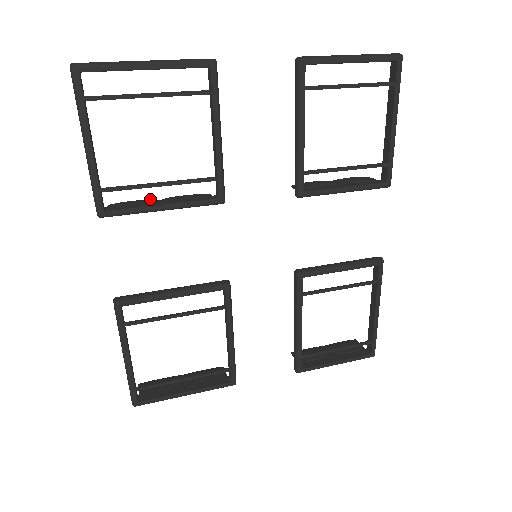
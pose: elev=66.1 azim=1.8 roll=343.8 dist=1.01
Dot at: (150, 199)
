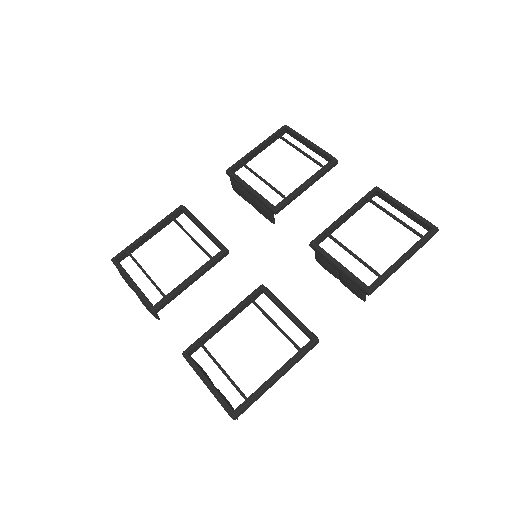
Dot at: occluded
